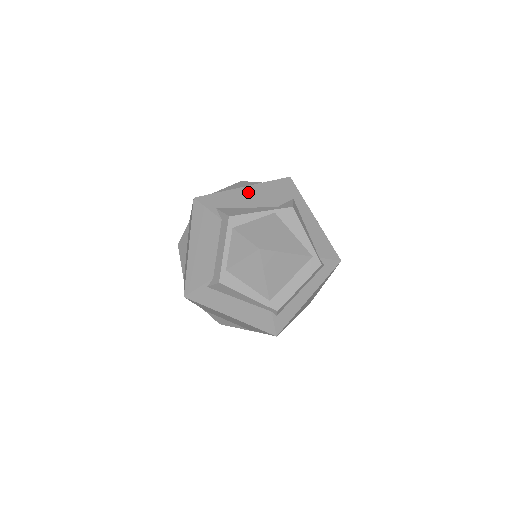
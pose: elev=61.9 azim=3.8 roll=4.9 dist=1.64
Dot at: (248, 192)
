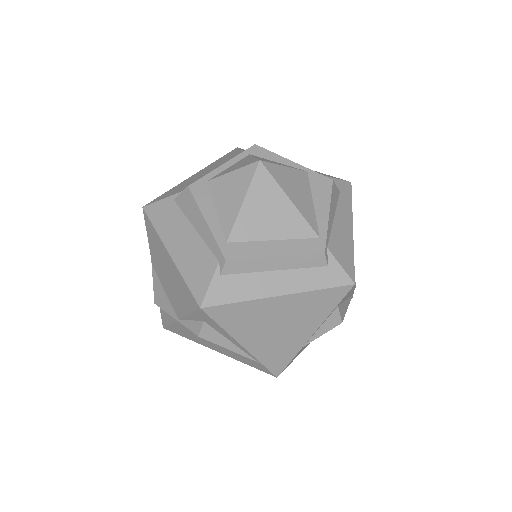
Dot at: occluded
